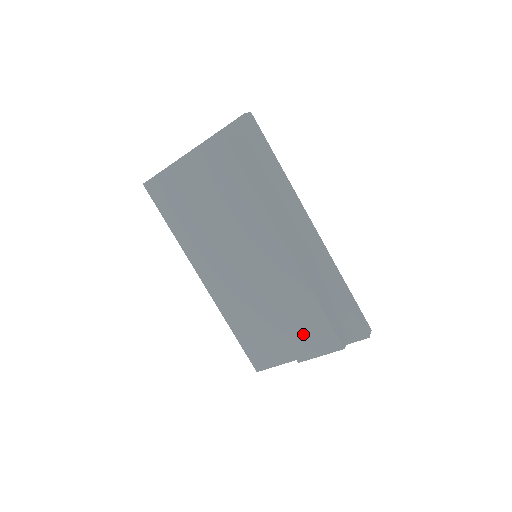
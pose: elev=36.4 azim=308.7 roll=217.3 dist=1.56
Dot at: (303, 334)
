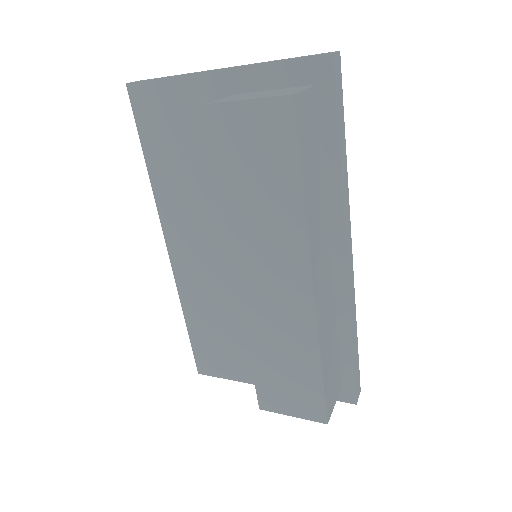
Dot at: (282, 386)
